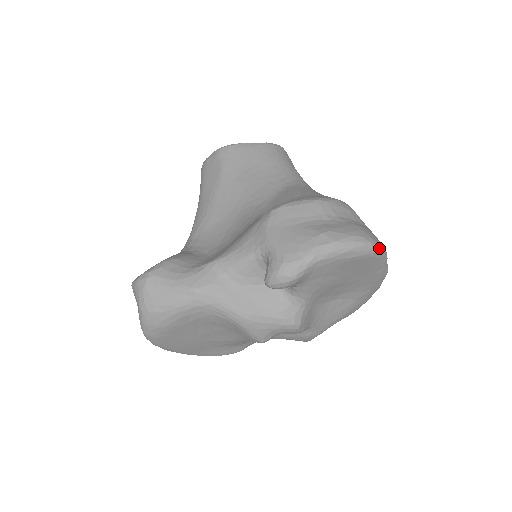
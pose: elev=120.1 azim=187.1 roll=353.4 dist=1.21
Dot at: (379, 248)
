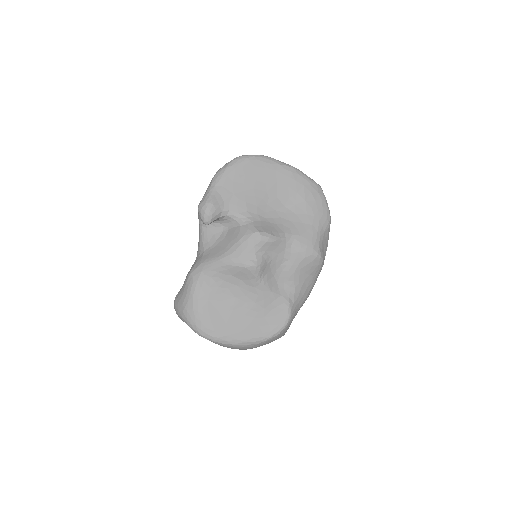
Dot at: (249, 155)
